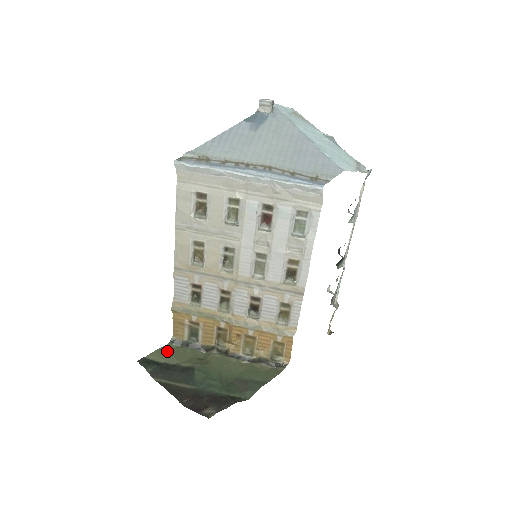
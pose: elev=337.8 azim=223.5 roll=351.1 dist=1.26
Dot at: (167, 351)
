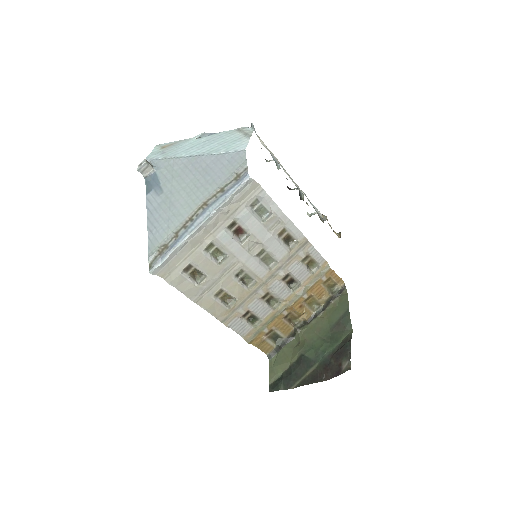
Dot at: (275, 365)
